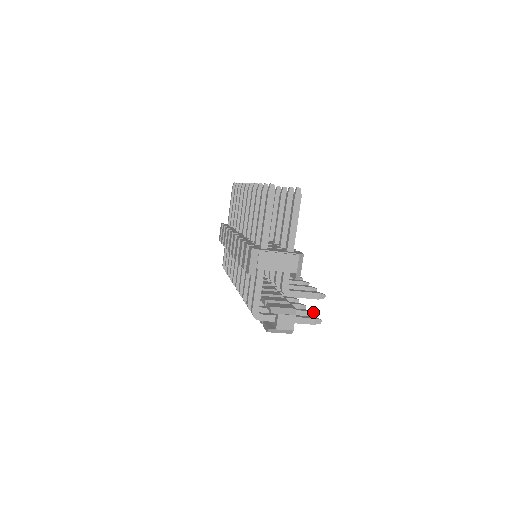
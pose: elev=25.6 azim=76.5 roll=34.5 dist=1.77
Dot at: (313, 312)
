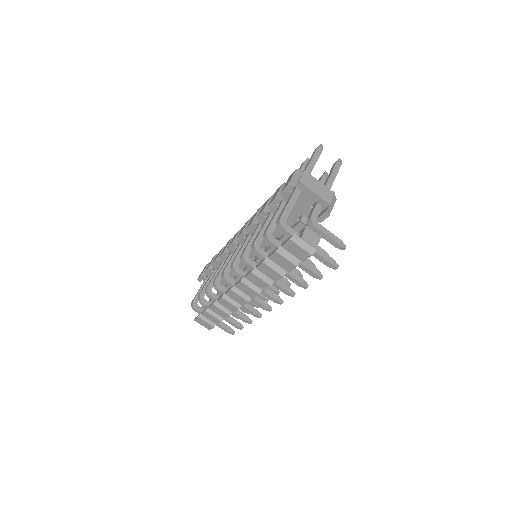
Dot at: occluded
